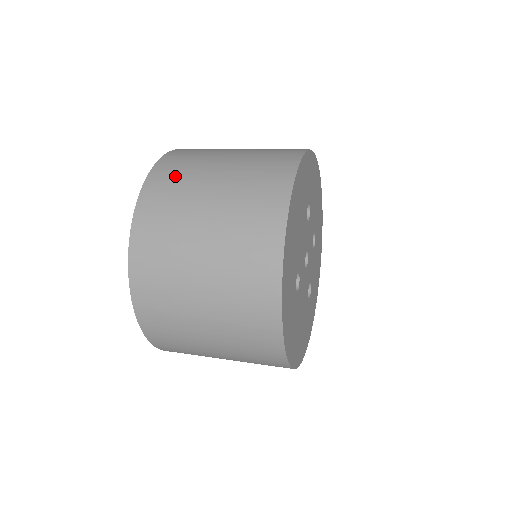
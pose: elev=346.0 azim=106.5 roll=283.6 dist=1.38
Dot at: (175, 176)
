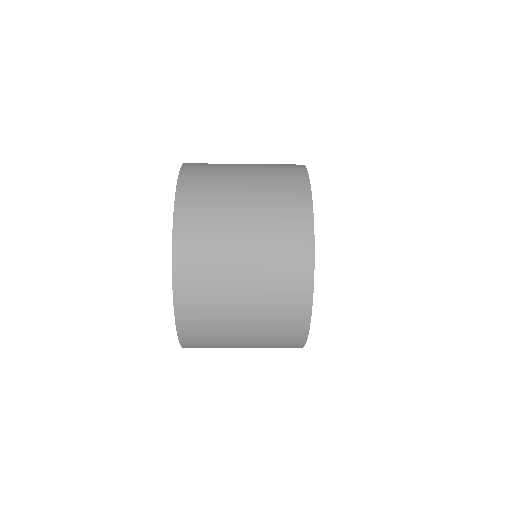
Dot at: occluded
